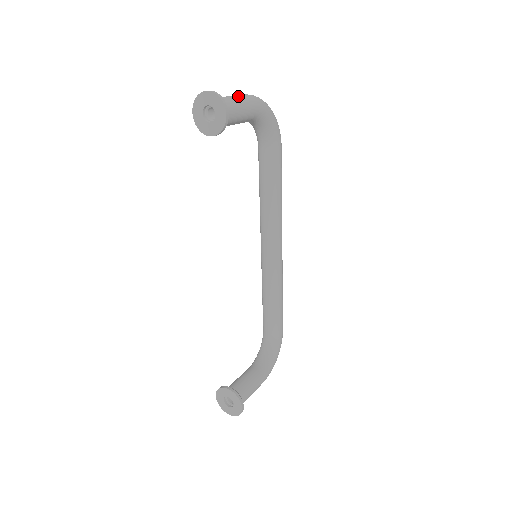
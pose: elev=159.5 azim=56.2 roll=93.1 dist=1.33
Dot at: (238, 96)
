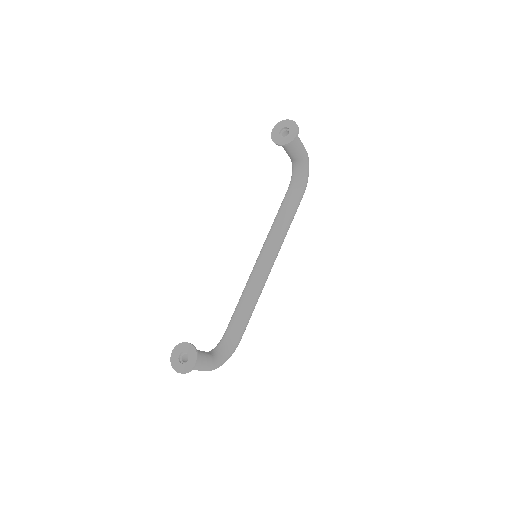
Dot at: occluded
